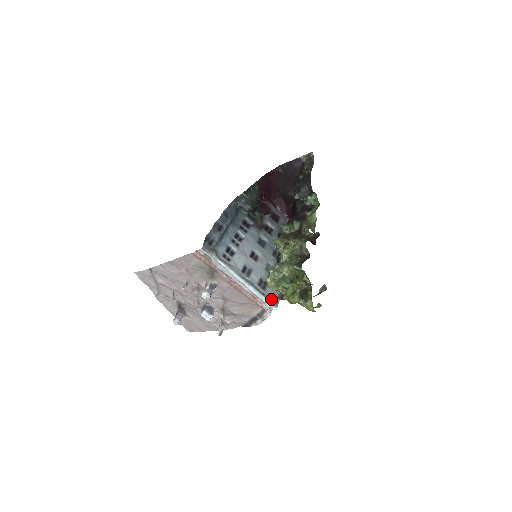
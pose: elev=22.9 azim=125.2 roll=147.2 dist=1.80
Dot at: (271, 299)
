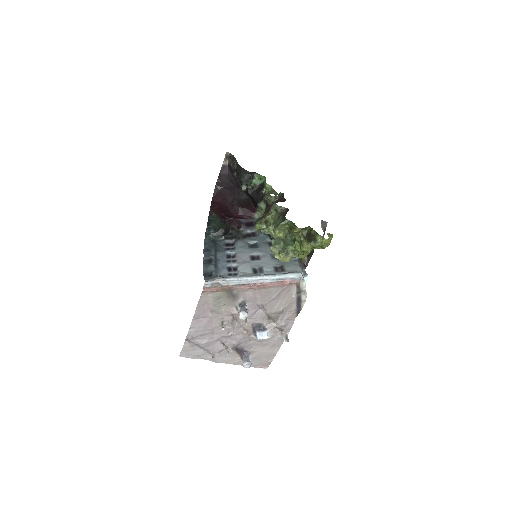
Dot at: (295, 272)
